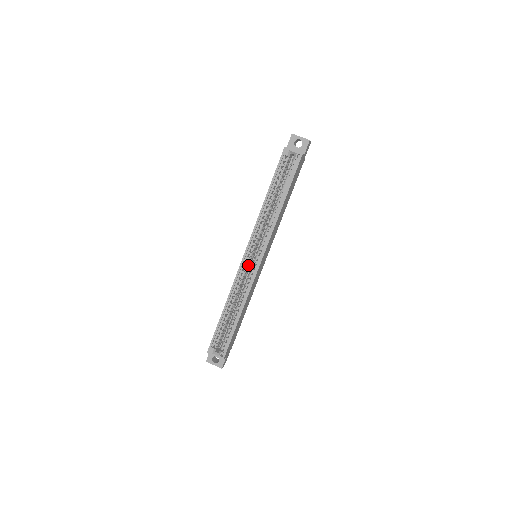
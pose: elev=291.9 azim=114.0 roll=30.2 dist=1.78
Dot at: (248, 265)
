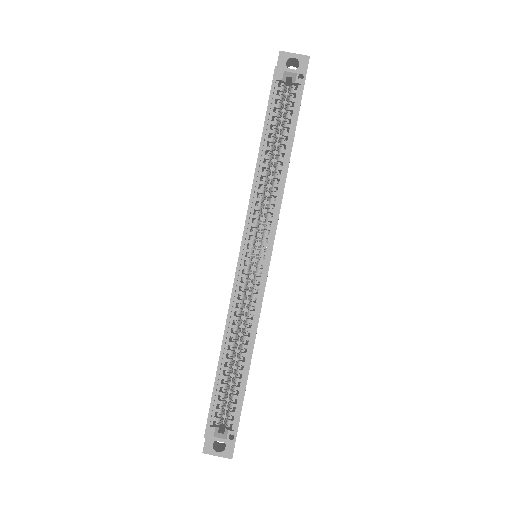
Dot at: (248, 271)
